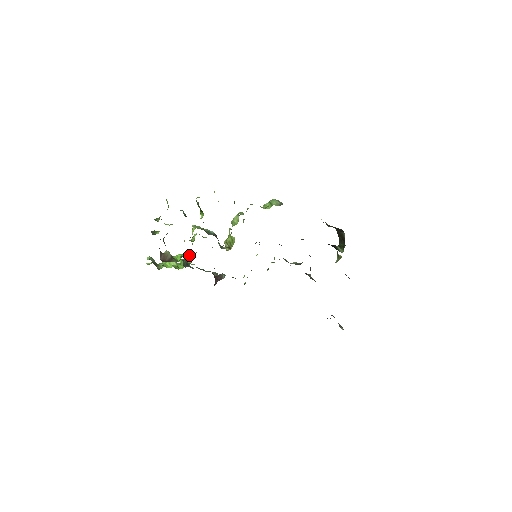
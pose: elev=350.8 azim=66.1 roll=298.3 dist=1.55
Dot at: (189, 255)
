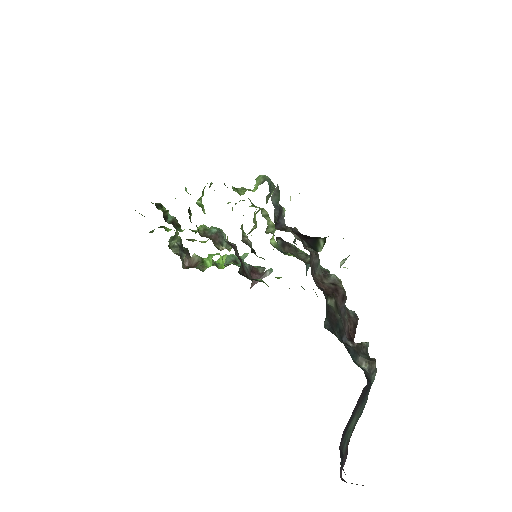
Dot at: (212, 257)
